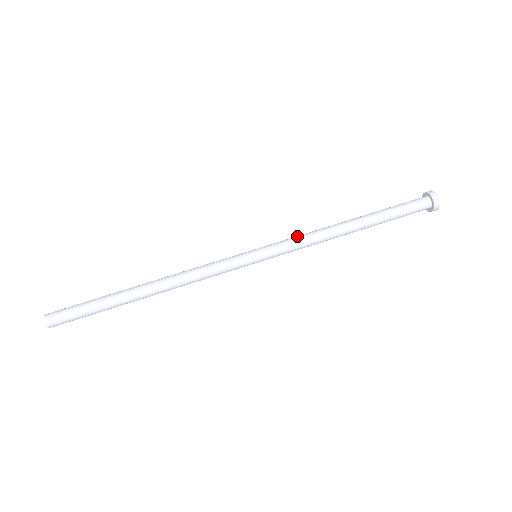
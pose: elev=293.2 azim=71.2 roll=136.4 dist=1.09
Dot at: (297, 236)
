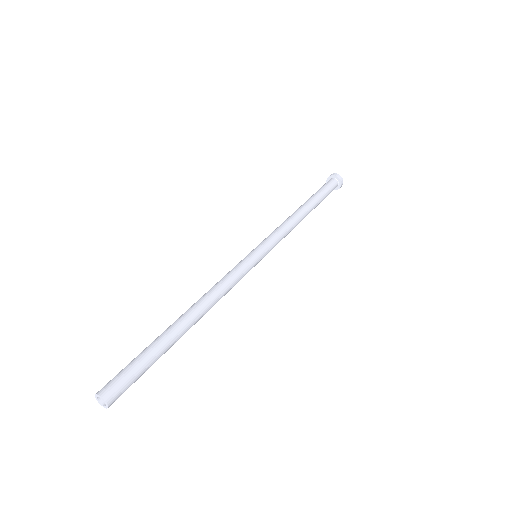
Dot at: occluded
